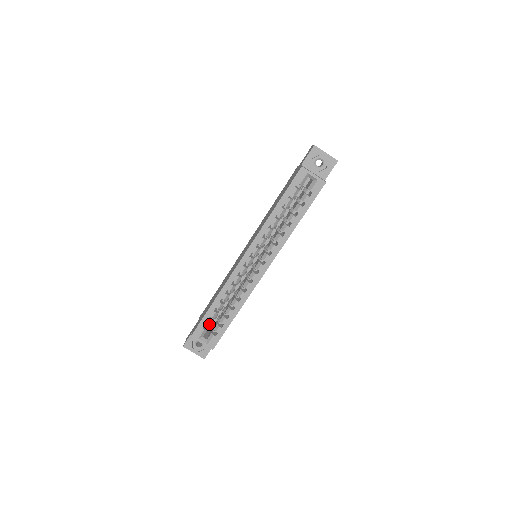
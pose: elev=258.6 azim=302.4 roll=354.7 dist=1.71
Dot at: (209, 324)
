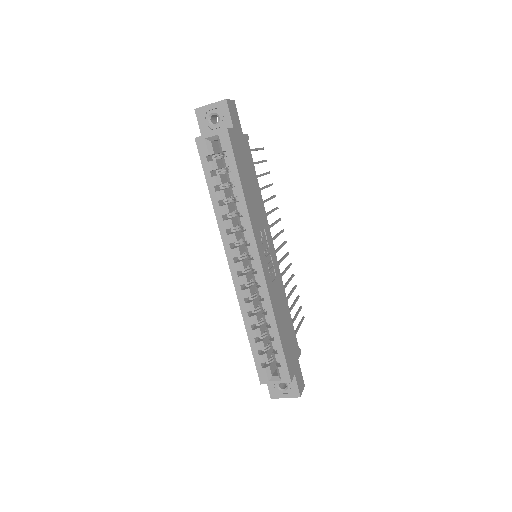
Dot at: (265, 359)
